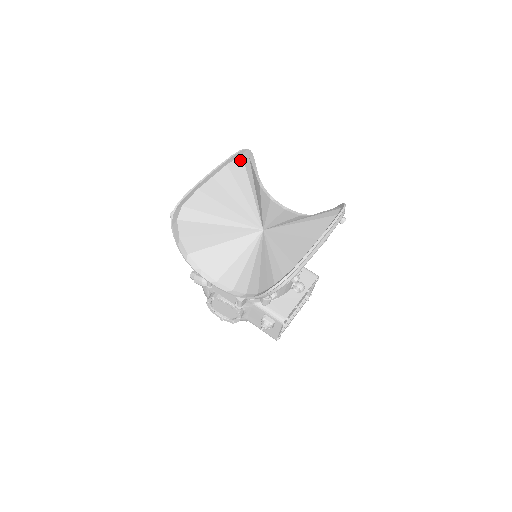
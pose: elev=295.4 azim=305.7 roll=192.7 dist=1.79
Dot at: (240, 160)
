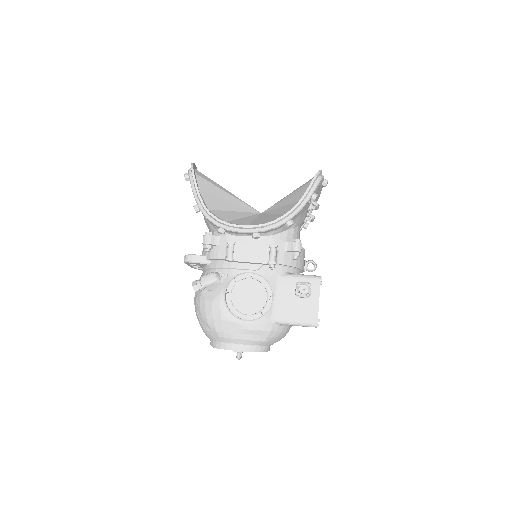
Dot at: occluded
